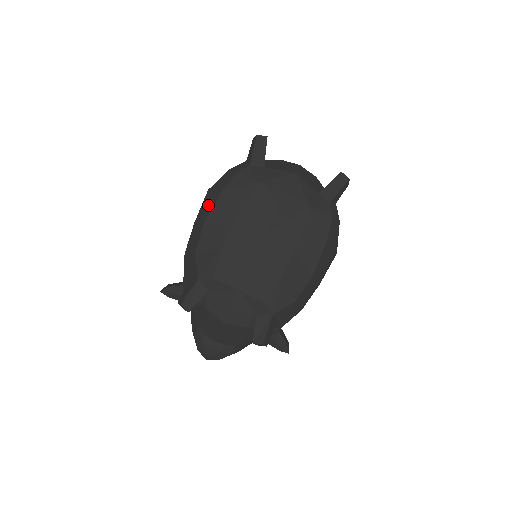
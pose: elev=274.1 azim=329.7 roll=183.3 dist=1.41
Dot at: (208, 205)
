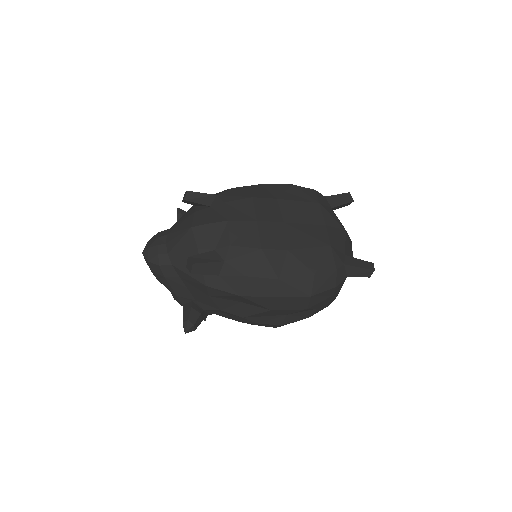
Dot at: occluded
